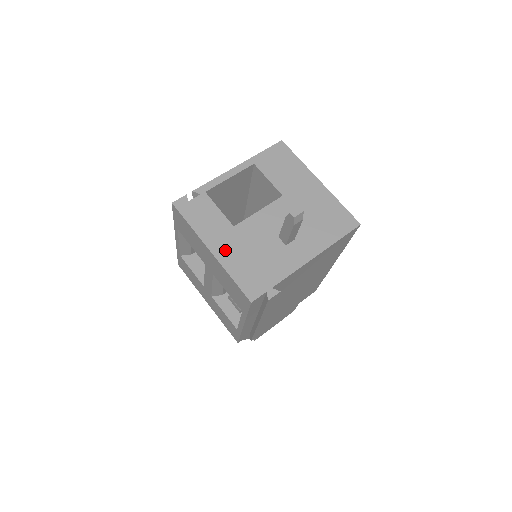
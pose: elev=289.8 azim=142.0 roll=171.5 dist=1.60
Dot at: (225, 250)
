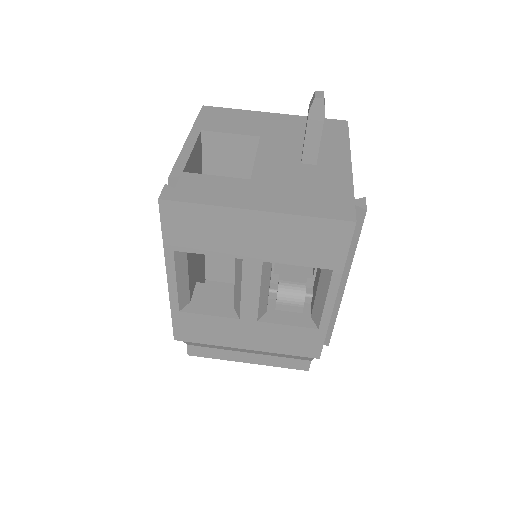
Dot at: (270, 200)
